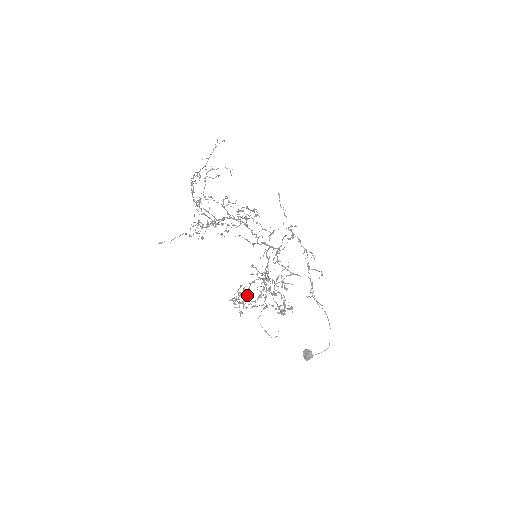
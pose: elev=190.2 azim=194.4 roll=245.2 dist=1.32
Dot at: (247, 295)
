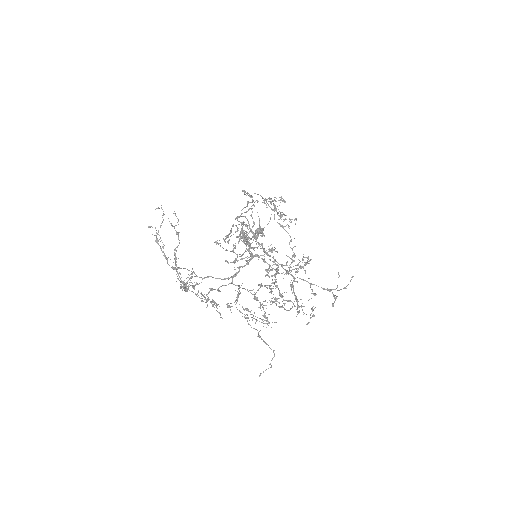
Dot at: occluded
